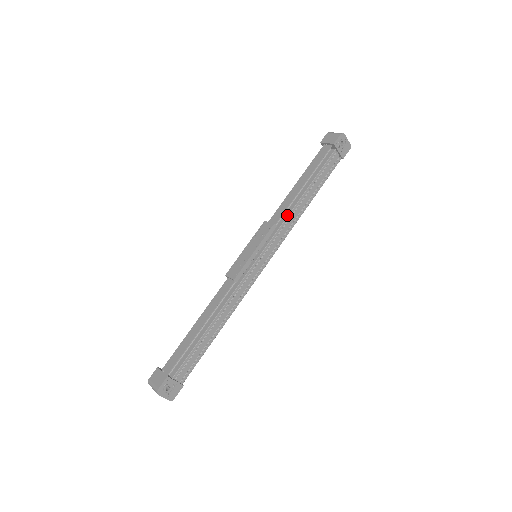
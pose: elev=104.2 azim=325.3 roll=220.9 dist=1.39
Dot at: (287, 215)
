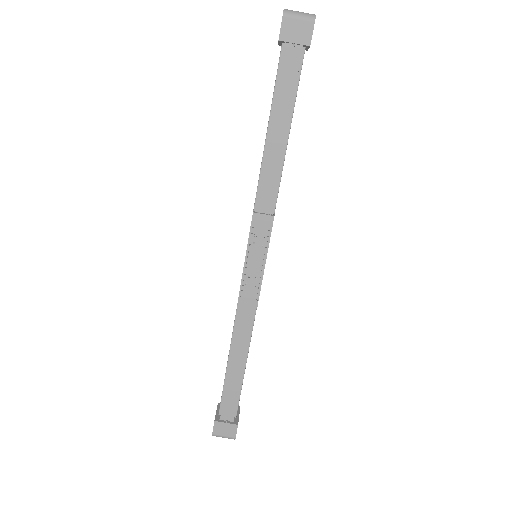
Dot at: (277, 189)
